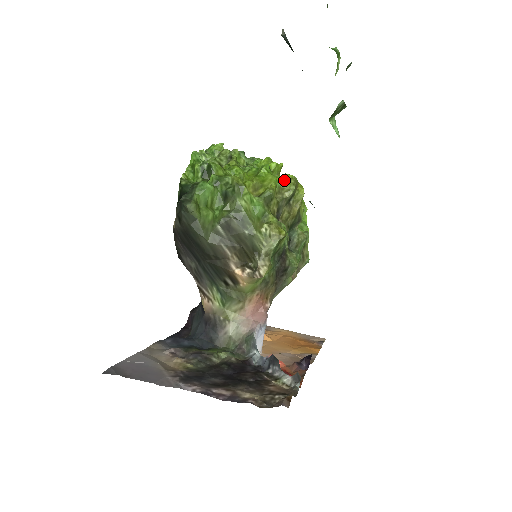
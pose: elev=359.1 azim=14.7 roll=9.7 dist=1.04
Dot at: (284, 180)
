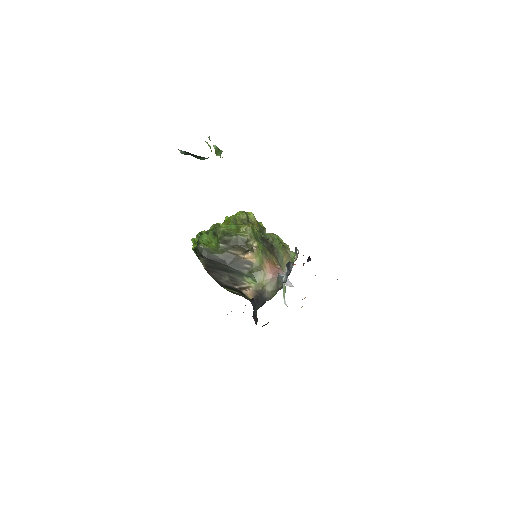
Dot at: (238, 215)
